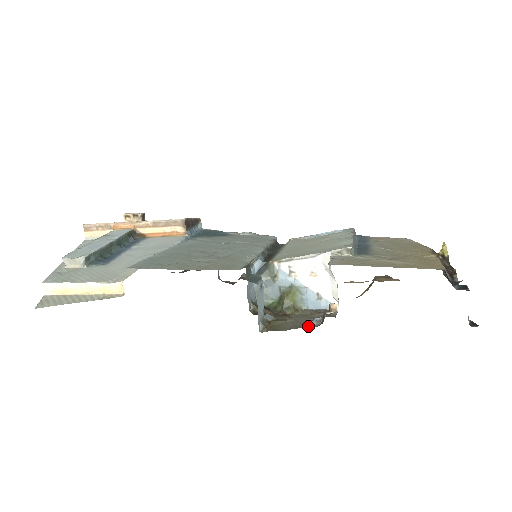
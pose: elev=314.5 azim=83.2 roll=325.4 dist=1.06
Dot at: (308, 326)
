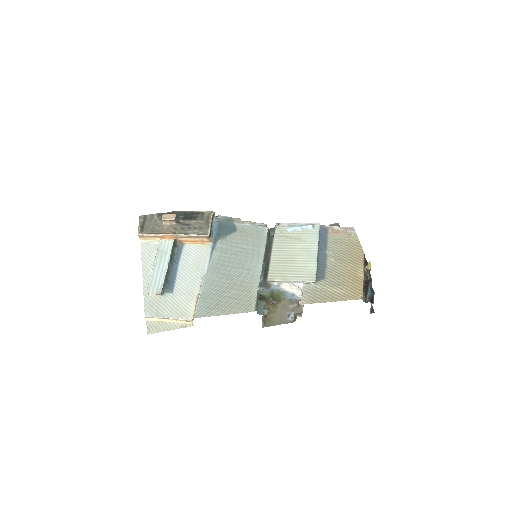
Dot at: (287, 322)
